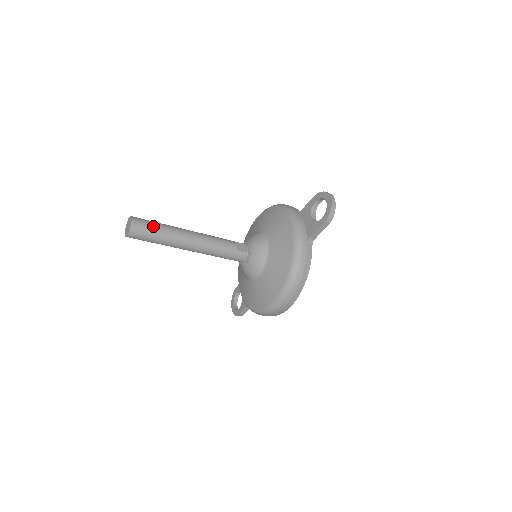
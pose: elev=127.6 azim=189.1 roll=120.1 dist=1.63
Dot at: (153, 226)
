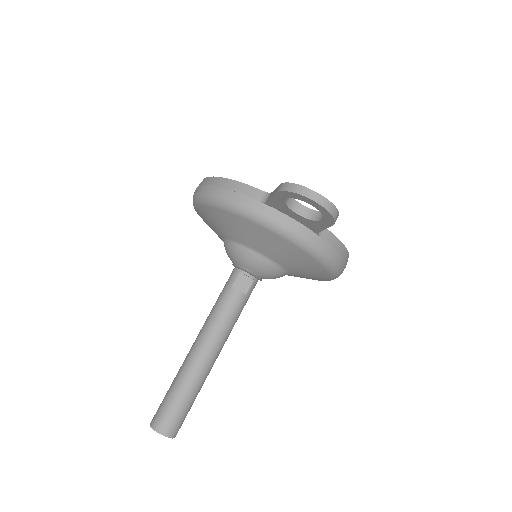
Dot at: (179, 408)
